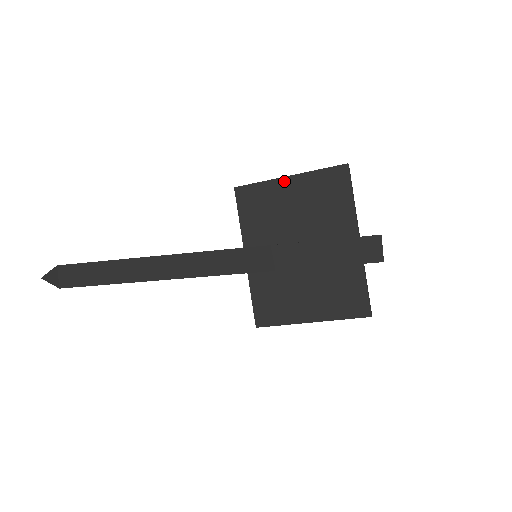
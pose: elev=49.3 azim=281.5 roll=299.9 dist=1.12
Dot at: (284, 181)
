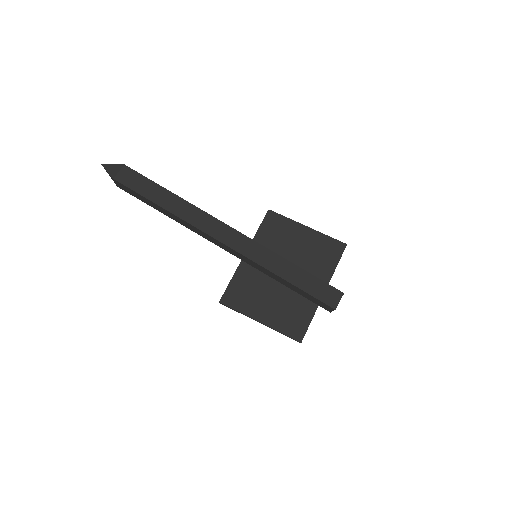
Dot at: (303, 227)
